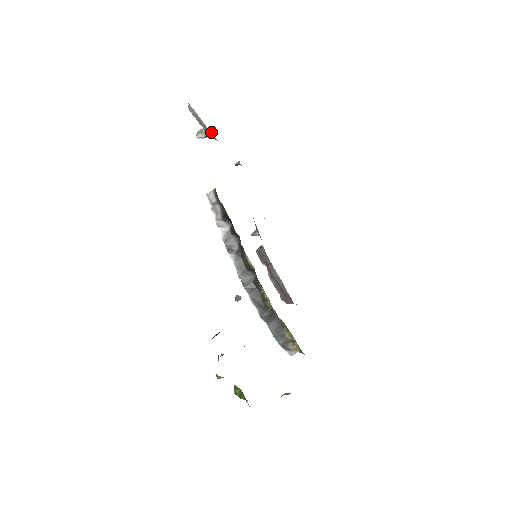
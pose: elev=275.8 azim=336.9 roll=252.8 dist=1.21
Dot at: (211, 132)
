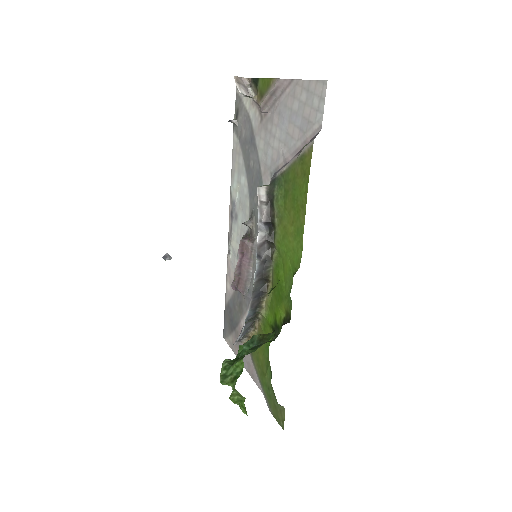
Dot at: (251, 91)
